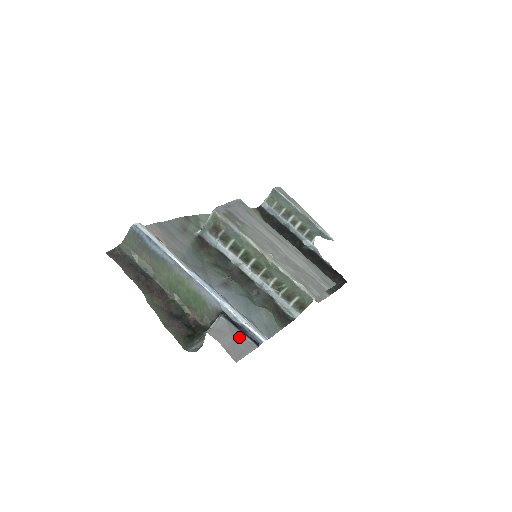
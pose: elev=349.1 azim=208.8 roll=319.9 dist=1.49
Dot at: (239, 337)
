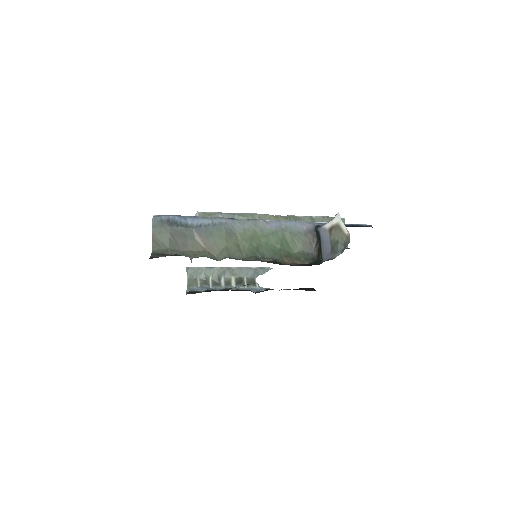
Dot at: occluded
